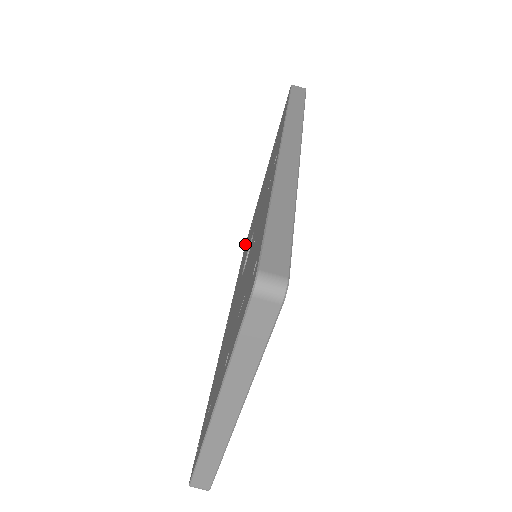
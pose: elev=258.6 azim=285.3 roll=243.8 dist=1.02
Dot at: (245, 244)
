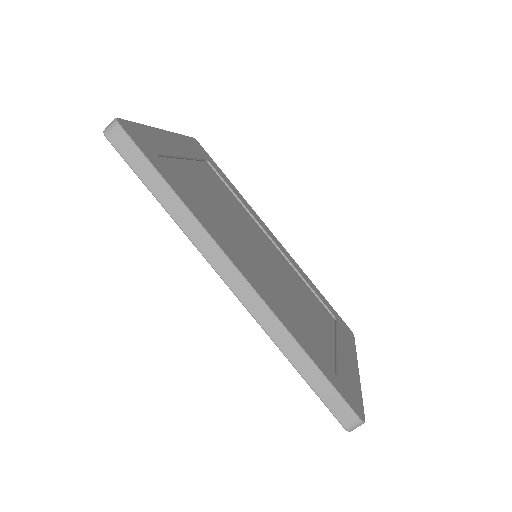
Dot at: occluded
